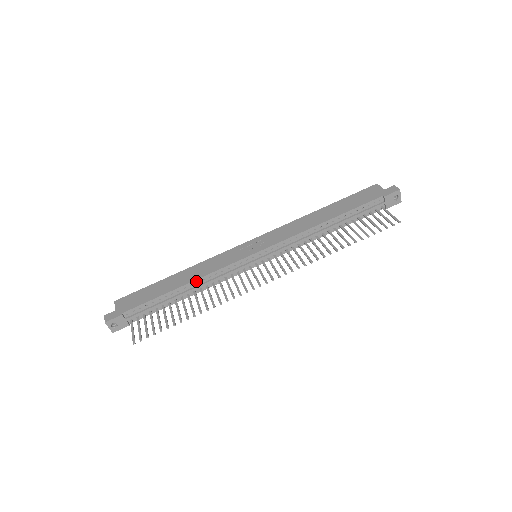
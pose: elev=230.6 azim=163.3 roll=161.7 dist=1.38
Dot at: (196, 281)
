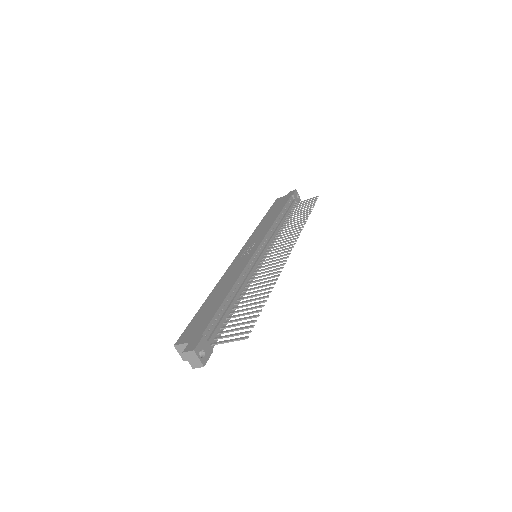
Dot at: (237, 282)
